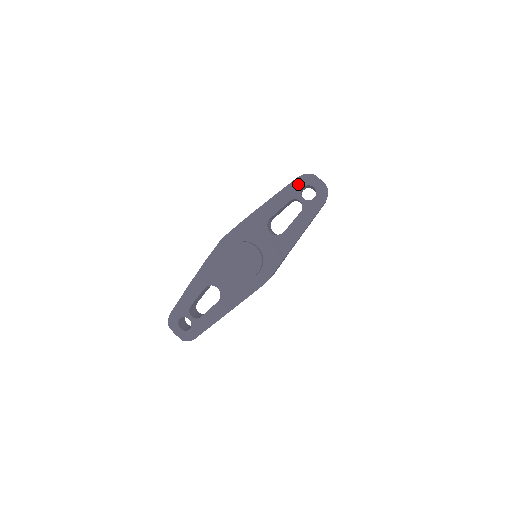
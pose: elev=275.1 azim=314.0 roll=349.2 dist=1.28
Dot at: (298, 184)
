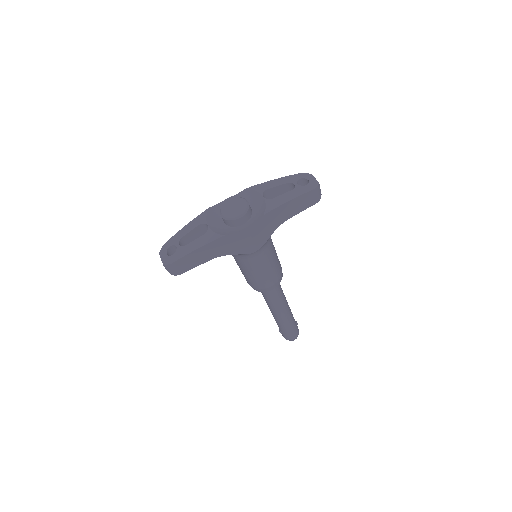
Dot at: (298, 176)
